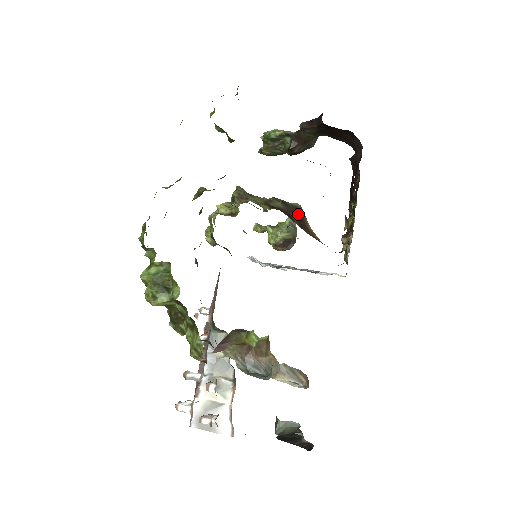
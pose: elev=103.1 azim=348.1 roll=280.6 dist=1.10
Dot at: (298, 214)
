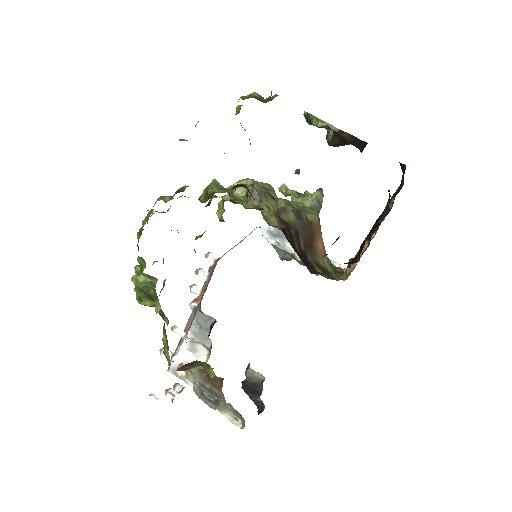
Dot at: (309, 231)
